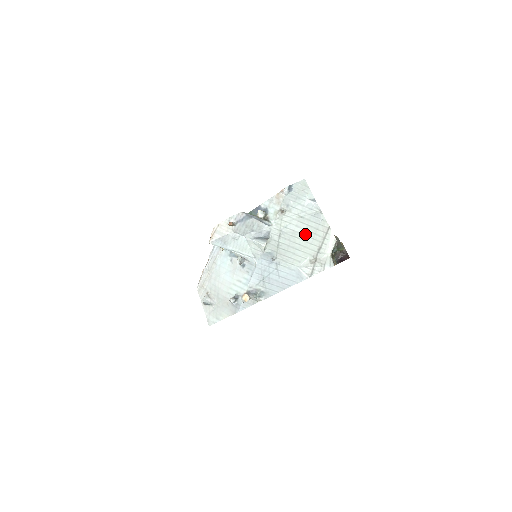
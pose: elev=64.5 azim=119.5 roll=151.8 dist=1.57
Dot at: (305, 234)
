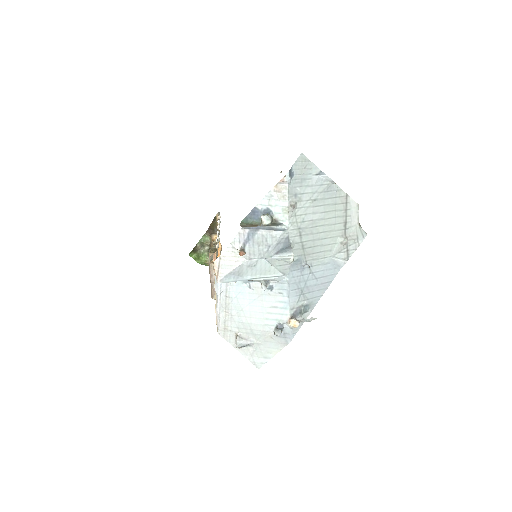
Dot at: (325, 217)
